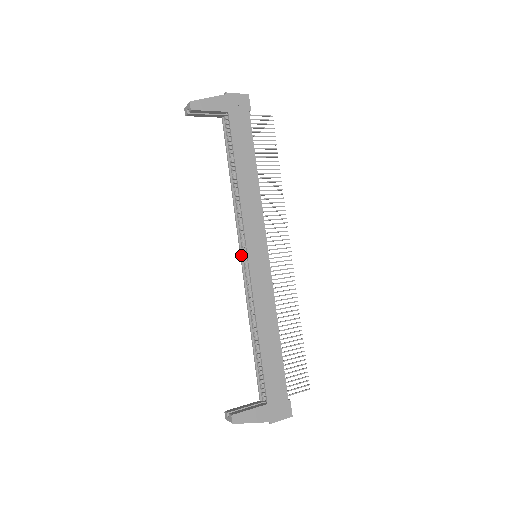
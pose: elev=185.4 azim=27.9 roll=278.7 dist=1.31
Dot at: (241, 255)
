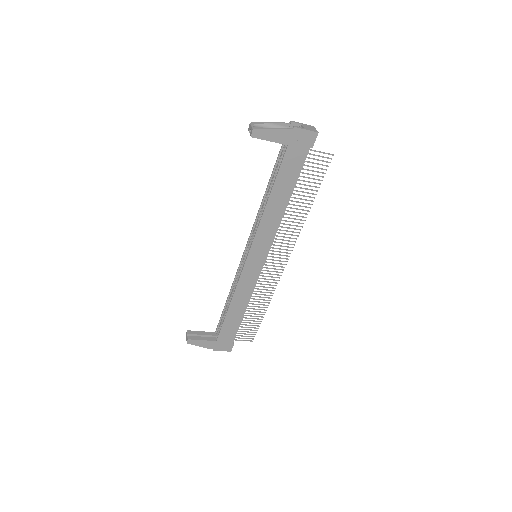
Dot at: (245, 249)
